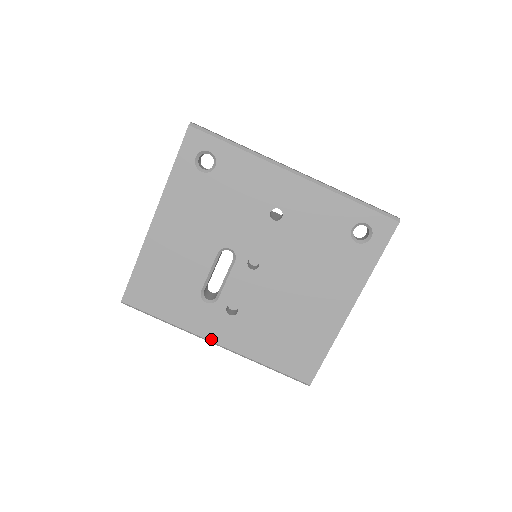
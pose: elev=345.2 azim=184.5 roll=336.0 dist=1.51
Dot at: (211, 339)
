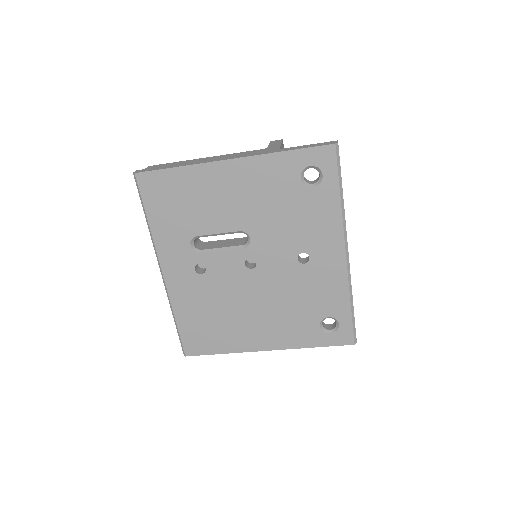
Dot at: (163, 267)
